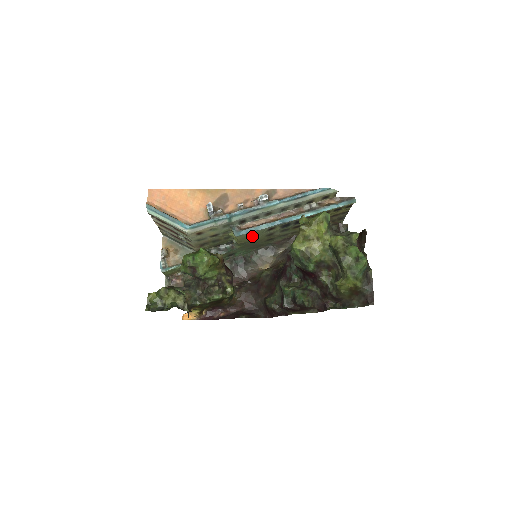
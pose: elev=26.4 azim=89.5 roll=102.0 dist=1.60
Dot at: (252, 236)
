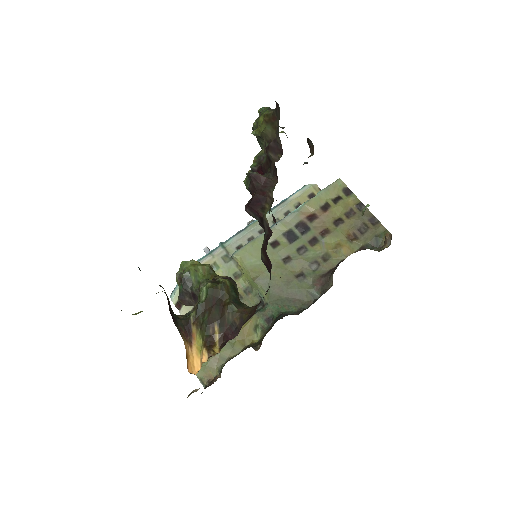
Dot at: (256, 257)
